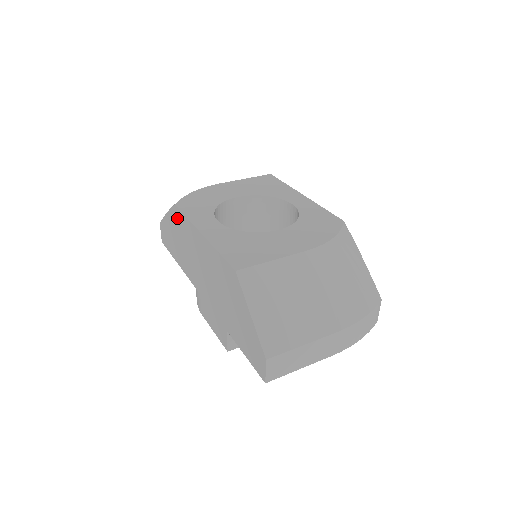
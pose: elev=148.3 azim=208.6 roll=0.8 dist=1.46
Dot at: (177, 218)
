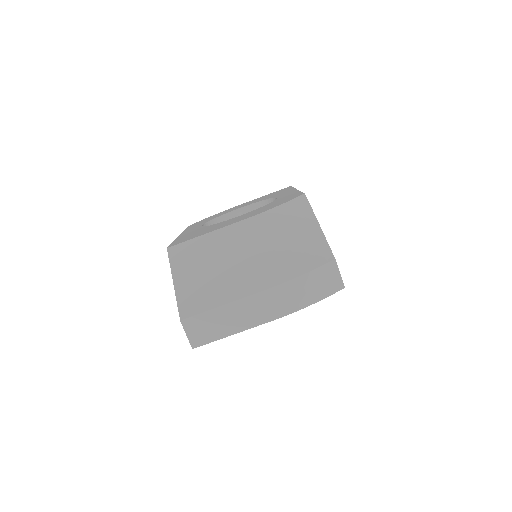
Dot at: occluded
